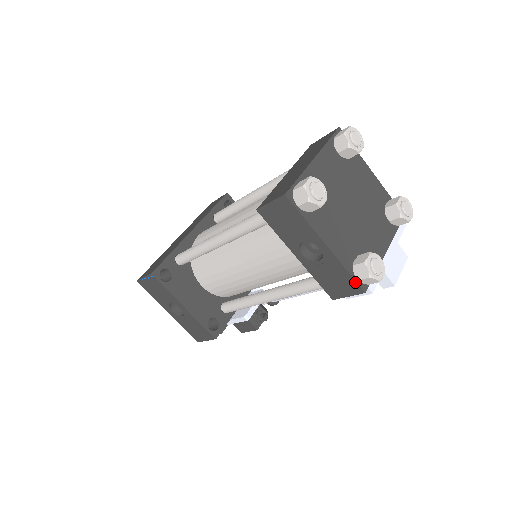
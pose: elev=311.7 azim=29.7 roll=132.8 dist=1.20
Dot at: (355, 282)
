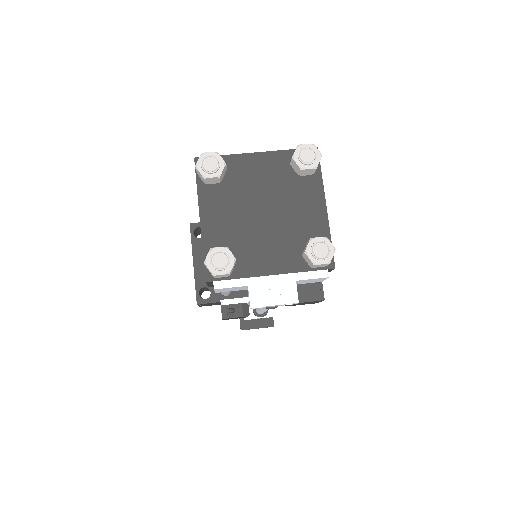
Dot at: (204, 266)
